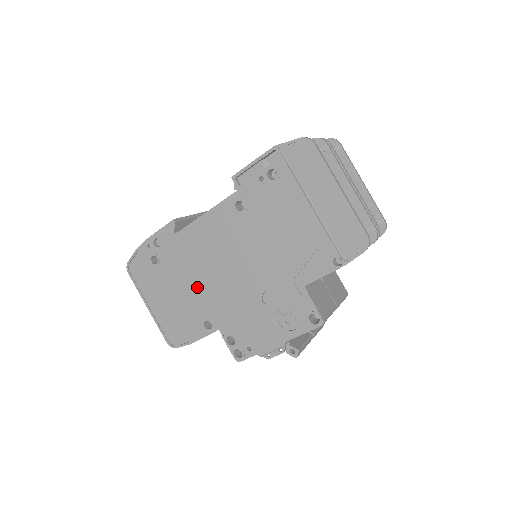
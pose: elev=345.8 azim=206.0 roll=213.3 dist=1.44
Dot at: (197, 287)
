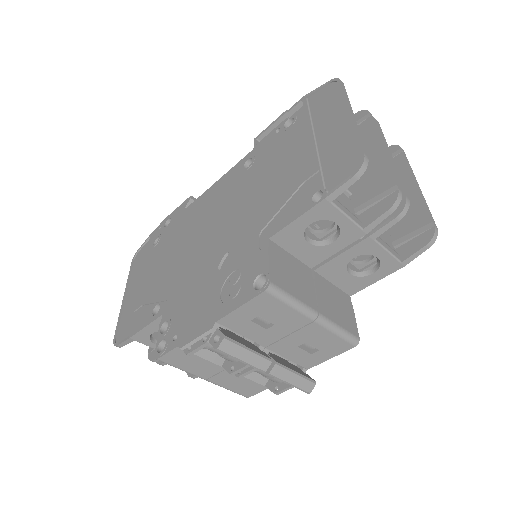
Dot at: (171, 263)
